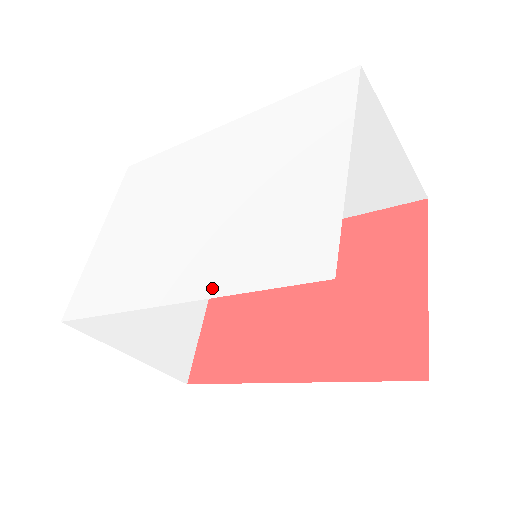
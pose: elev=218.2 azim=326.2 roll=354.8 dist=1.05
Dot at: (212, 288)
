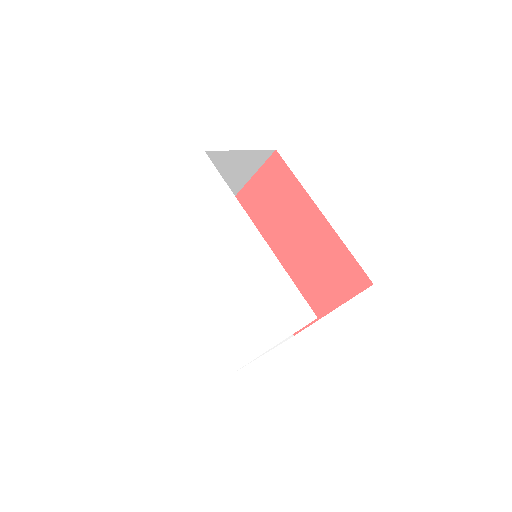
Dot at: (203, 319)
